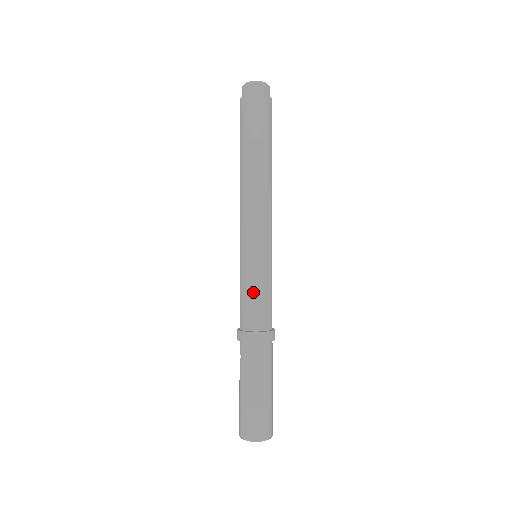
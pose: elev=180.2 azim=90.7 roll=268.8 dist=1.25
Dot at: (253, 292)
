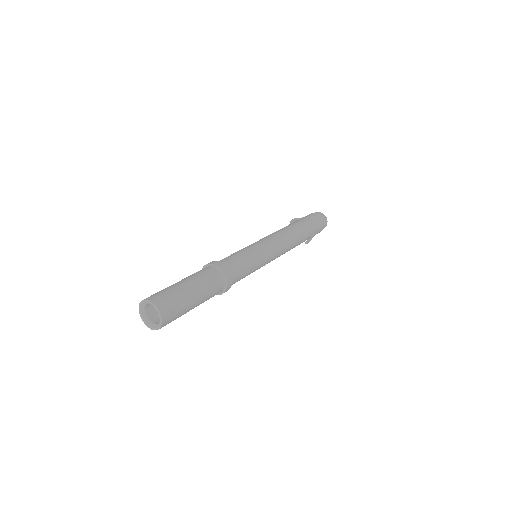
Dot at: occluded
